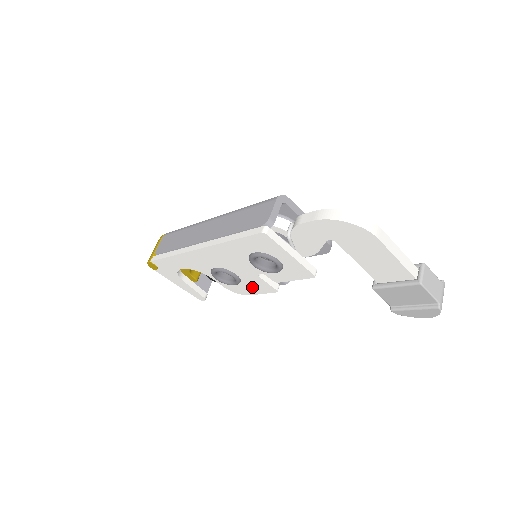
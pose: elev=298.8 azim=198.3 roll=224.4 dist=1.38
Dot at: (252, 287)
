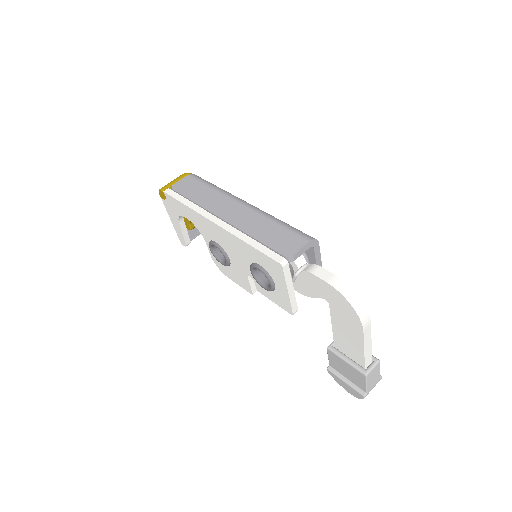
Dot at: (235, 275)
